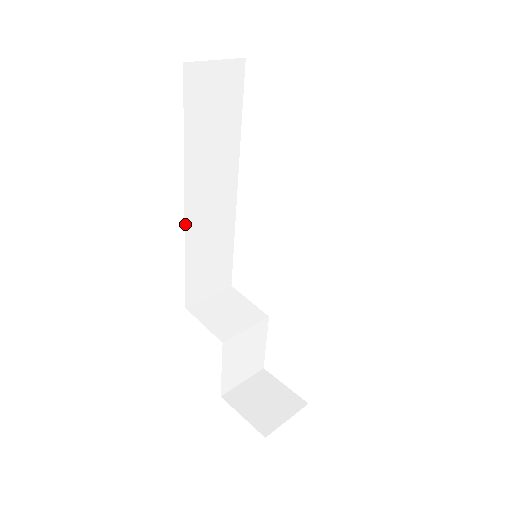
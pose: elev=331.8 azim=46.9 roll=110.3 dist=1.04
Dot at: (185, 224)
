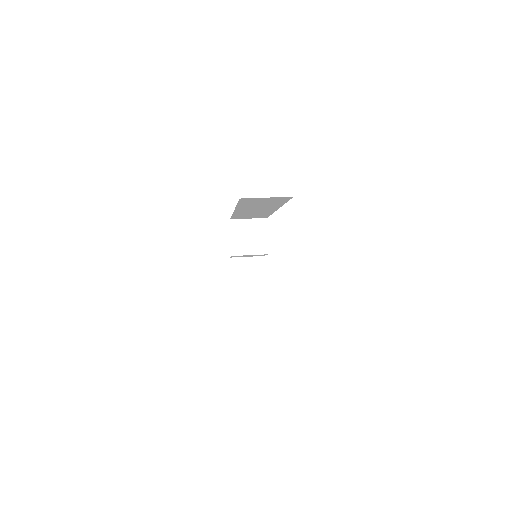
Dot at: (234, 212)
